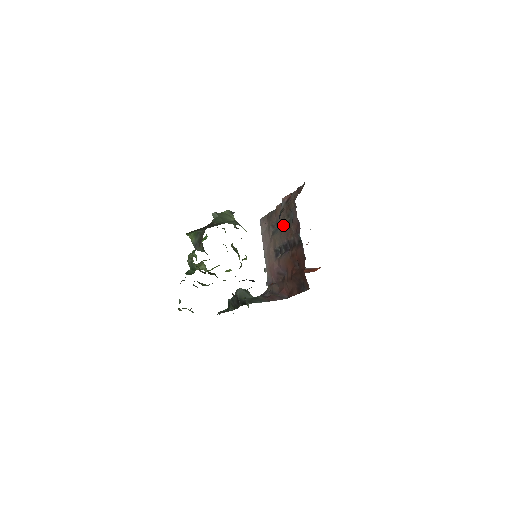
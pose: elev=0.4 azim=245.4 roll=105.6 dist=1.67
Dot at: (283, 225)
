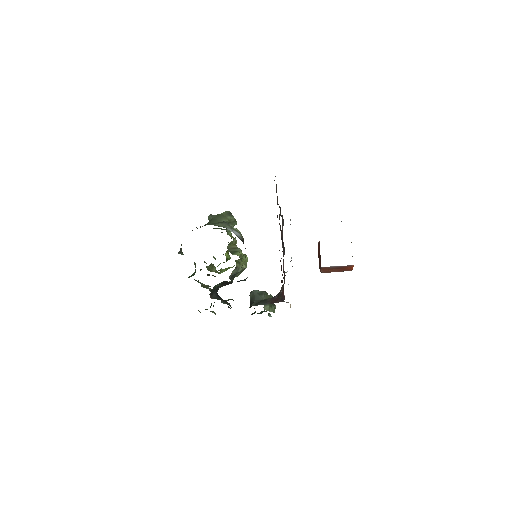
Dot at: occluded
